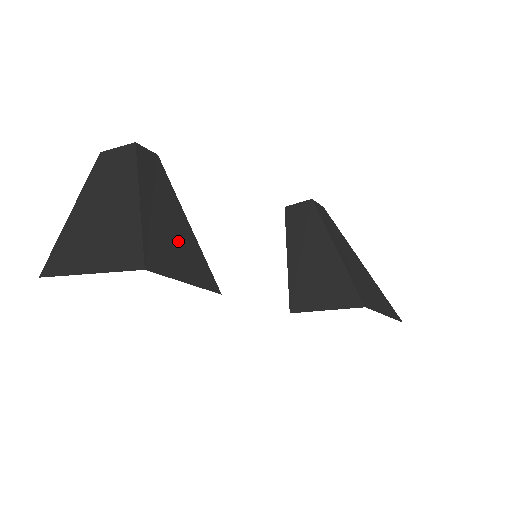
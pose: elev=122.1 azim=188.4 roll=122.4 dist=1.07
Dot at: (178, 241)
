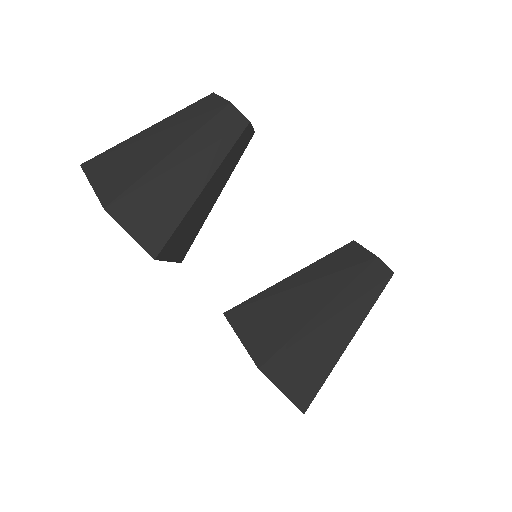
Dot at: (165, 204)
